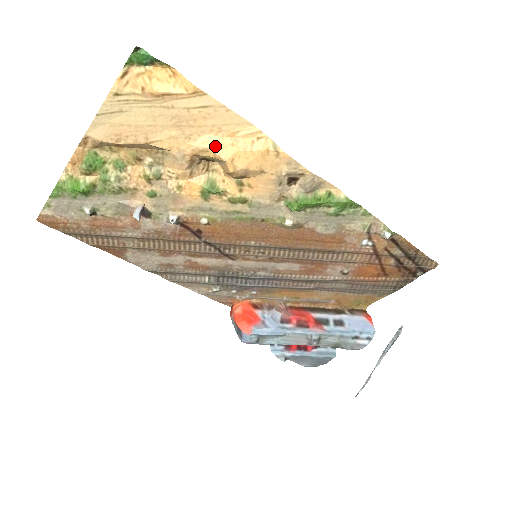
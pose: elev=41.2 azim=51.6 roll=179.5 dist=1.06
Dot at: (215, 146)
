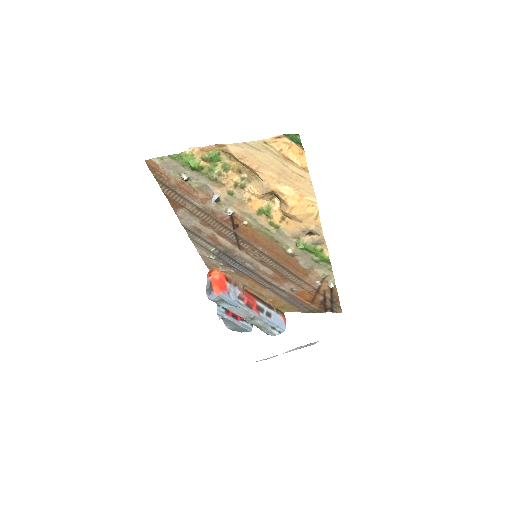
Dot at: (289, 195)
